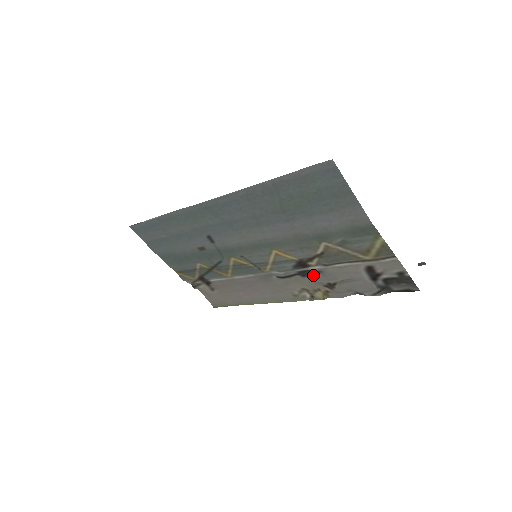
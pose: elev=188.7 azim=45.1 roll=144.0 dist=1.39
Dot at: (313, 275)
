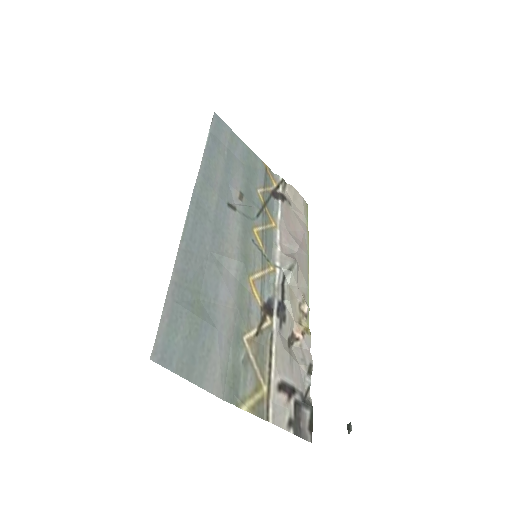
Dot at: (284, 319)
